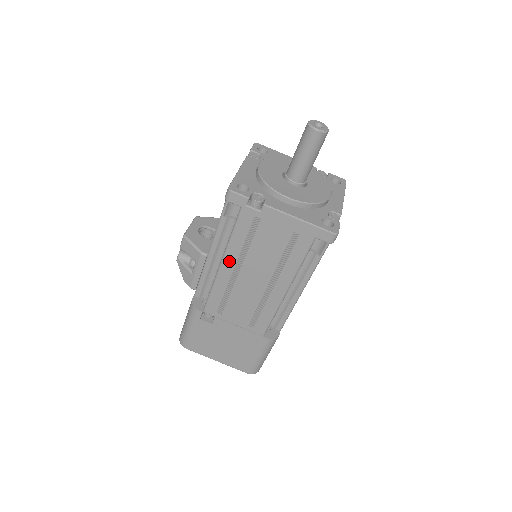
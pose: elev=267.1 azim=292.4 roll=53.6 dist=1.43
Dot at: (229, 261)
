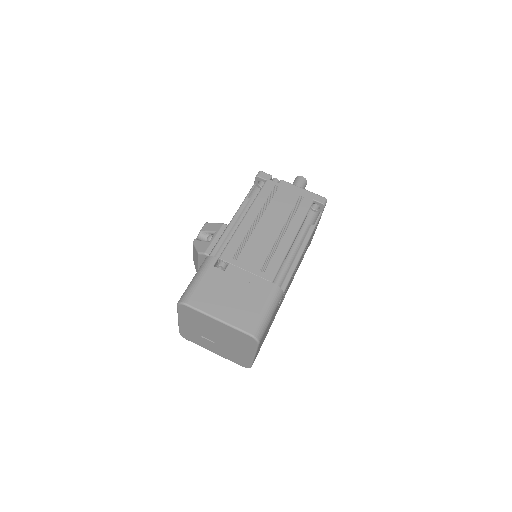
Dot at: (252, 214)
